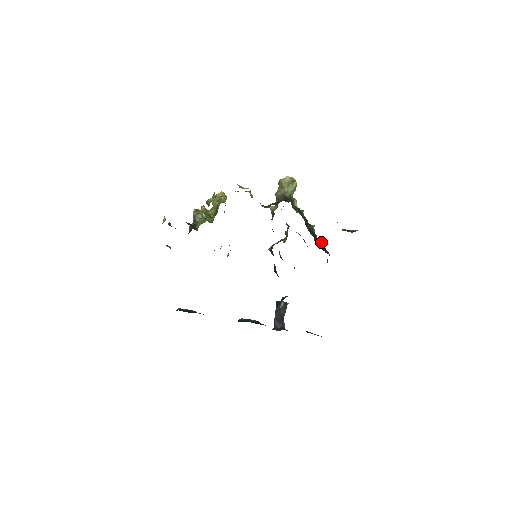
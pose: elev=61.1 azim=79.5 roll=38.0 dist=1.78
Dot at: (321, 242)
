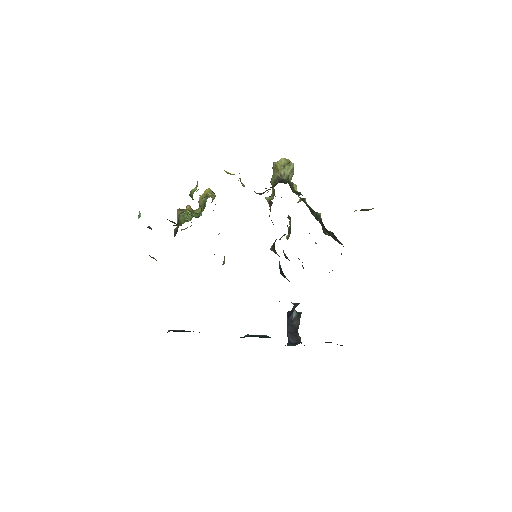
Dot at: occluded
